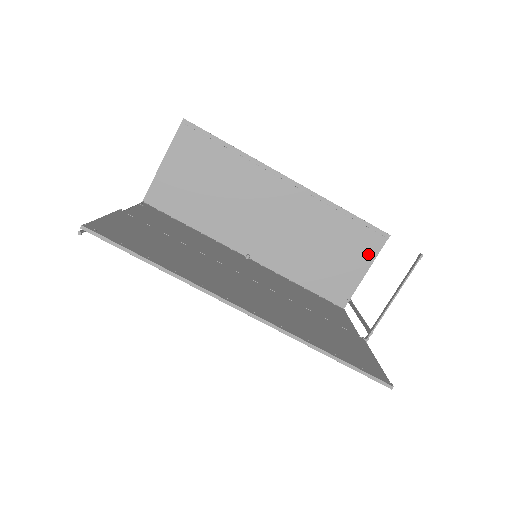
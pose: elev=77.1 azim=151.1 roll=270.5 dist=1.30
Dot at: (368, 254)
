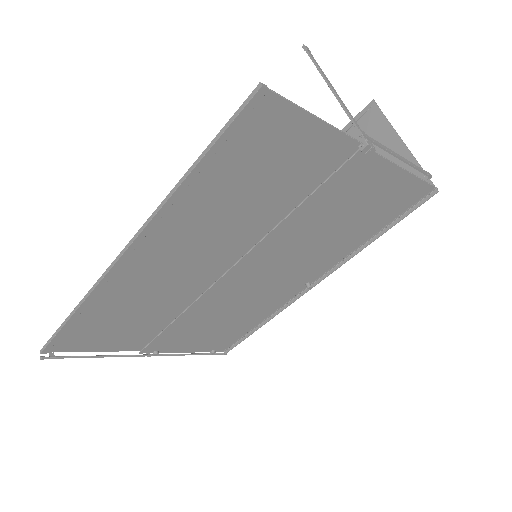
Dot at: (381, 133)
